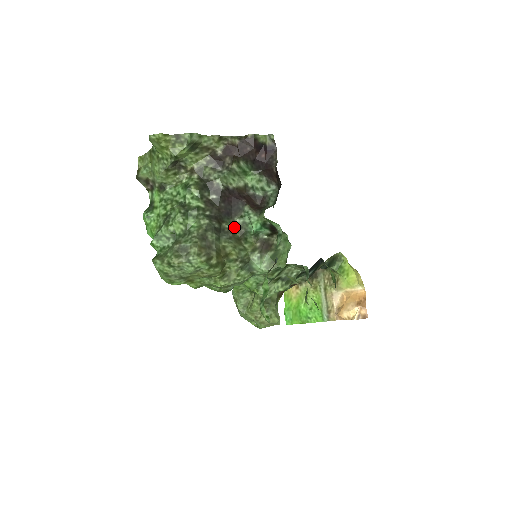
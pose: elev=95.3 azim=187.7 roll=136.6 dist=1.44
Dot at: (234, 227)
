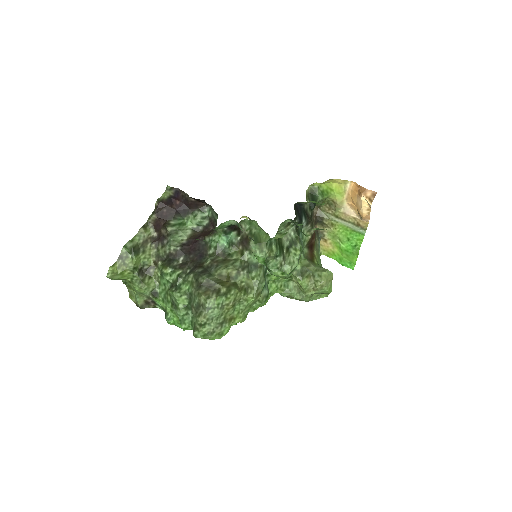
Dot at: (213, 258)
